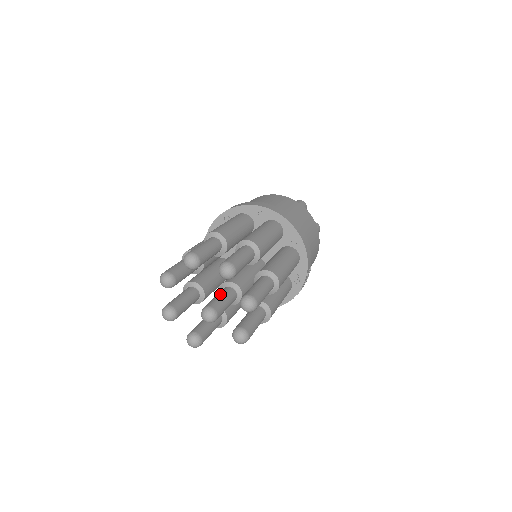
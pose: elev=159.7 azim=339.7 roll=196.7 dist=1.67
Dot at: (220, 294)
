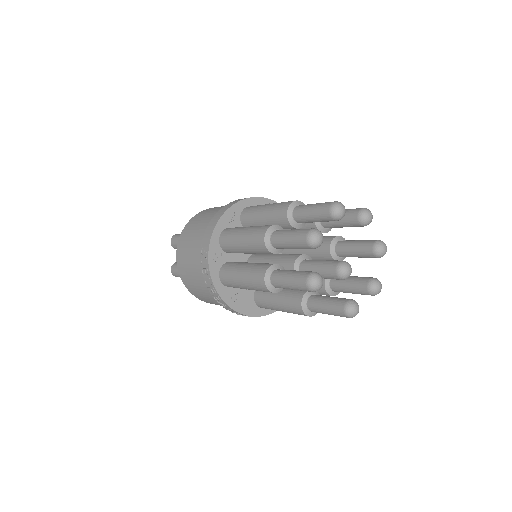
Dot at: occluded
